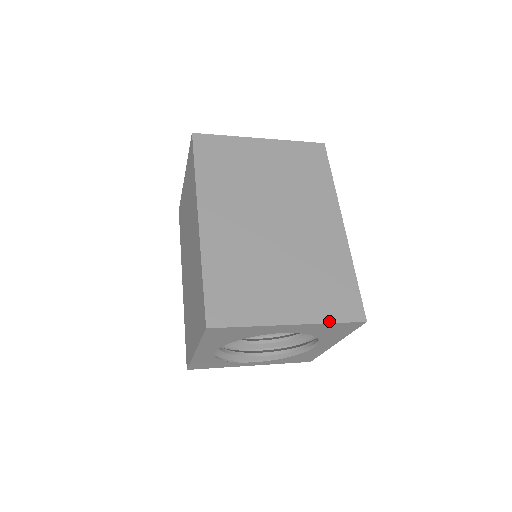
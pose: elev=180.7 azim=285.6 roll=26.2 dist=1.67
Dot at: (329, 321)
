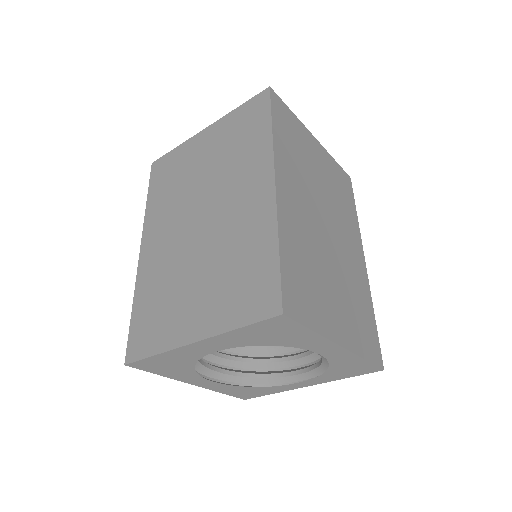
Dot at: (235, 327)
